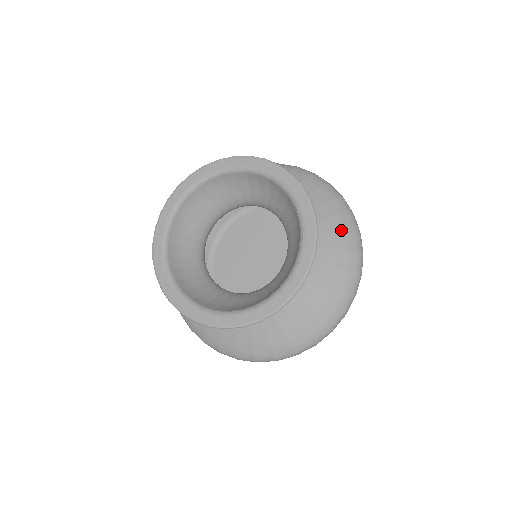
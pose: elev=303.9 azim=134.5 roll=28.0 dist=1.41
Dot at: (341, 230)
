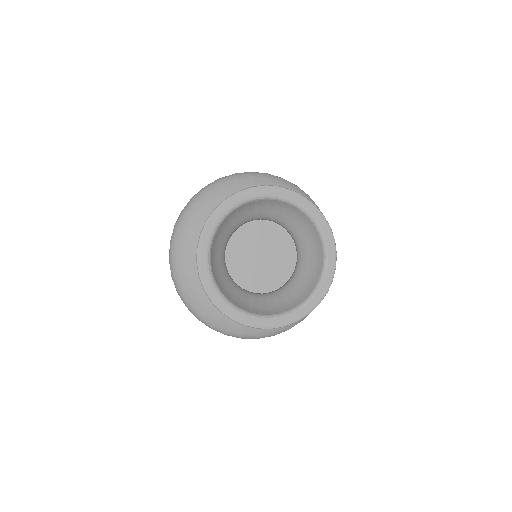
Dot at: occluded
